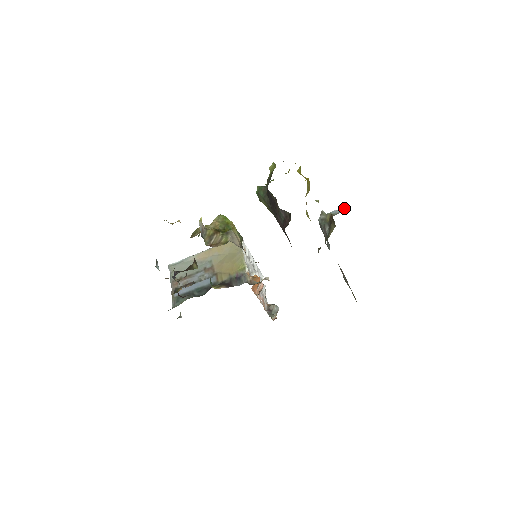
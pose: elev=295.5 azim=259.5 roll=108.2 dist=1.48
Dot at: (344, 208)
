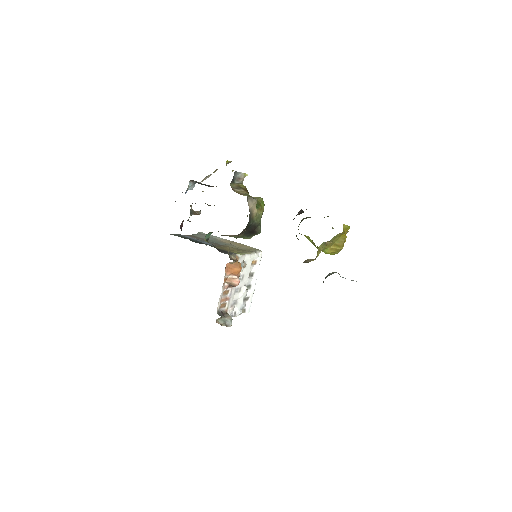
Dot at: occluded
